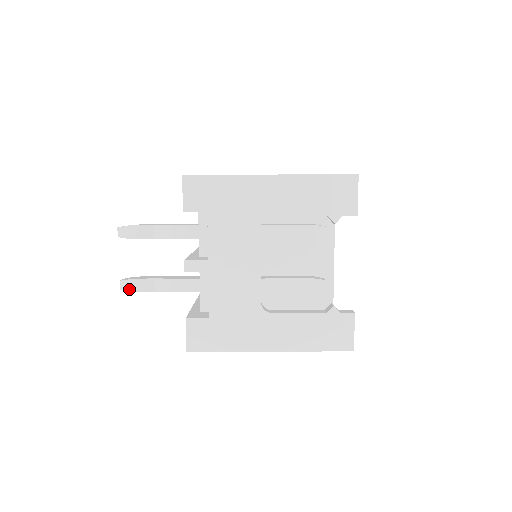
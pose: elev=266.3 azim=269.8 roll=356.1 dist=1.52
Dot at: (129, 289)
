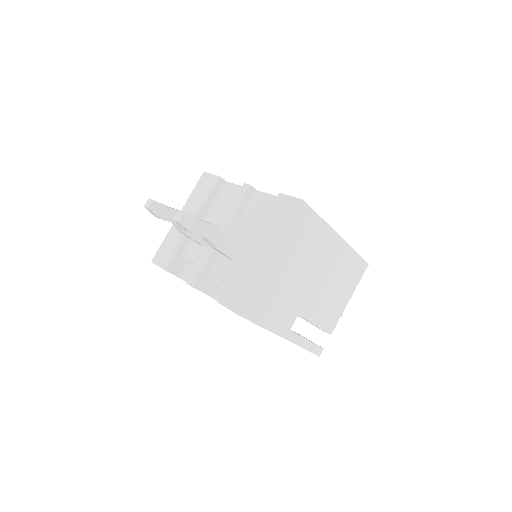
Dot at: (151, 213)
